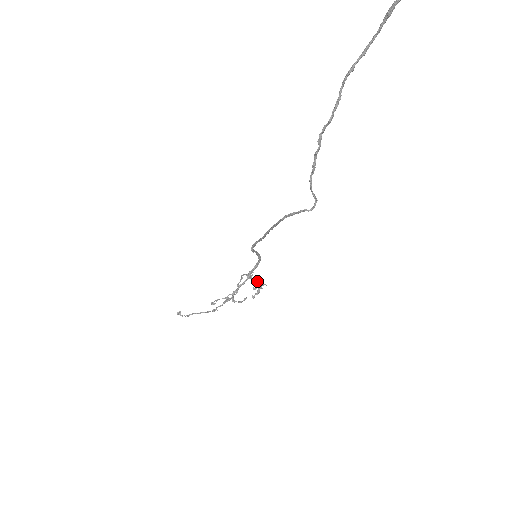
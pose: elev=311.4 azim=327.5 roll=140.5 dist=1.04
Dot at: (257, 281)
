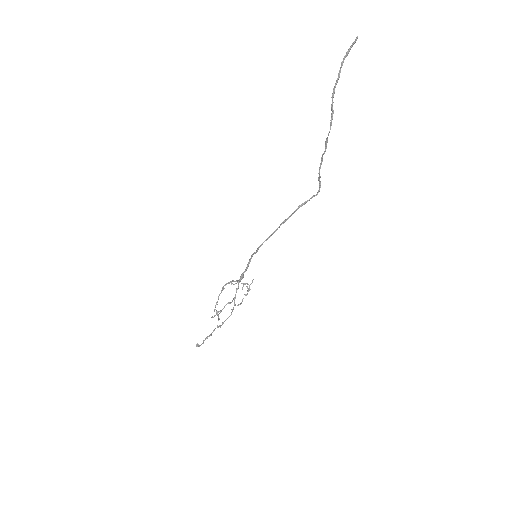
Dot at: occluded
